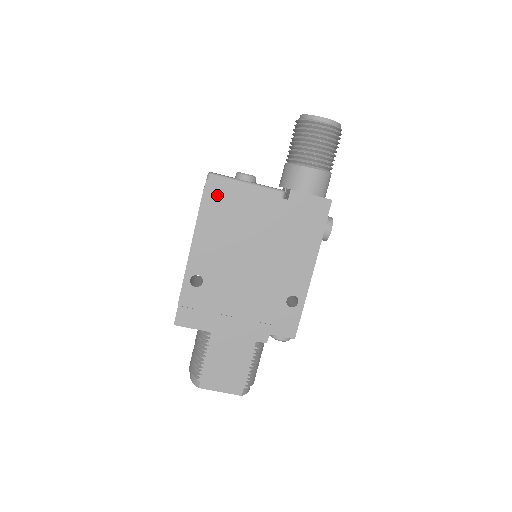
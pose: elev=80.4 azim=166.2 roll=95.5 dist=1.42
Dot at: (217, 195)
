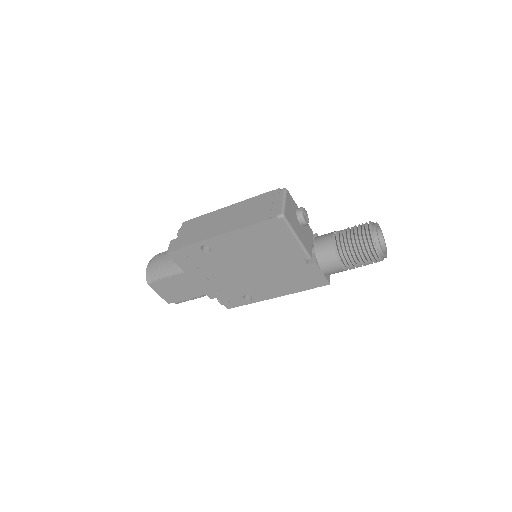
Dot at: (272, 229)
